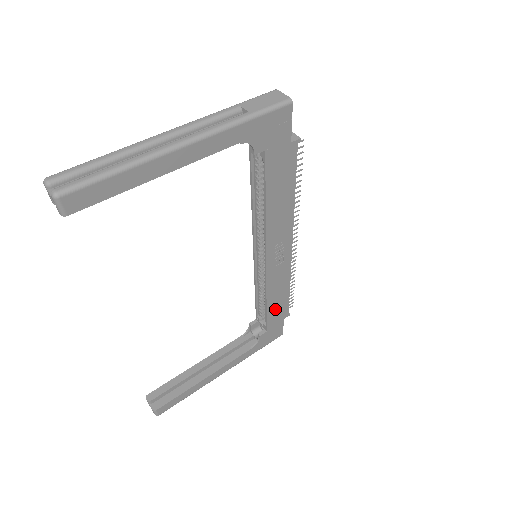
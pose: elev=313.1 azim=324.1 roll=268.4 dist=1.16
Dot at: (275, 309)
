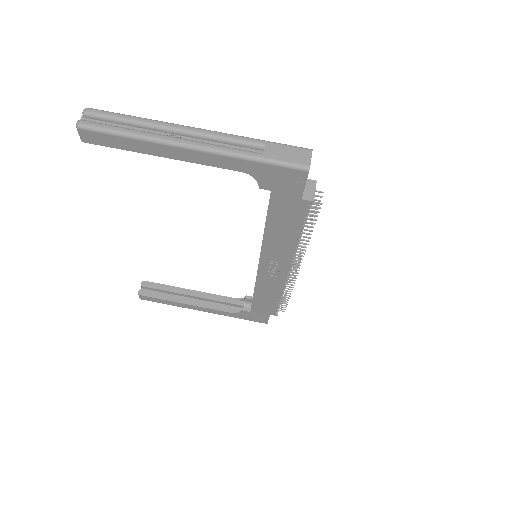
Dot at: (262, 303)
